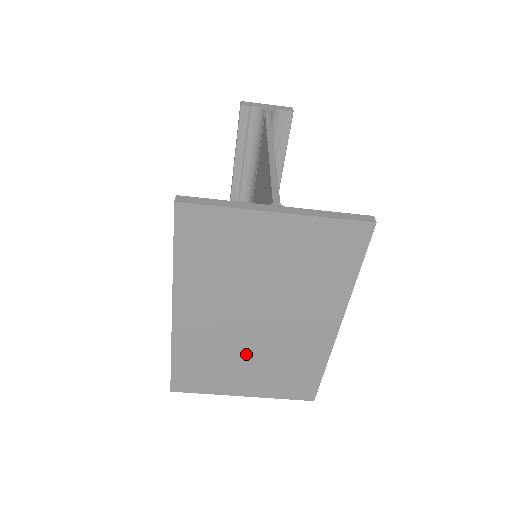
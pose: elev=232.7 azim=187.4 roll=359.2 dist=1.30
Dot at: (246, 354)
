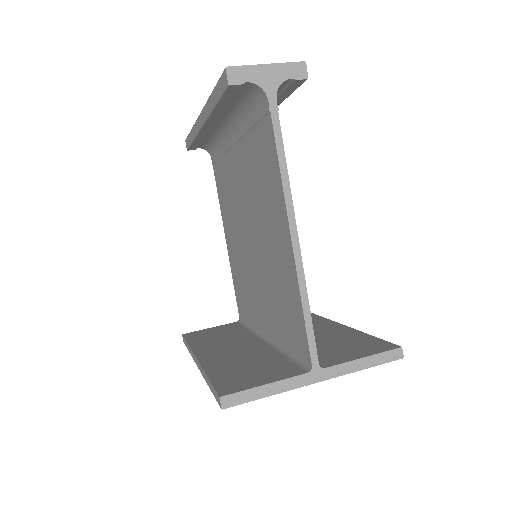
Dot at: occluded
